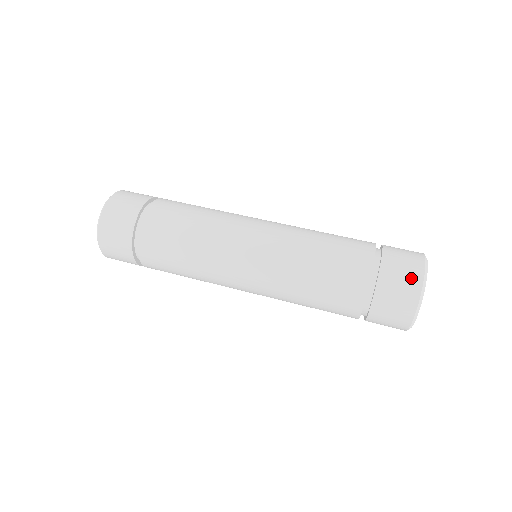
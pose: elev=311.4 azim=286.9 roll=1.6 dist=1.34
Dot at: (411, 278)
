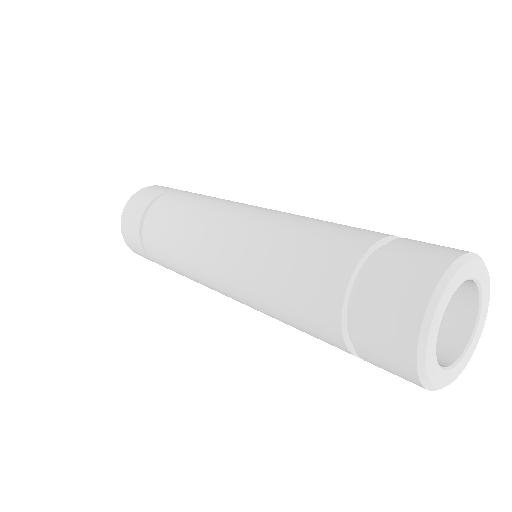
Dot at: occluded
